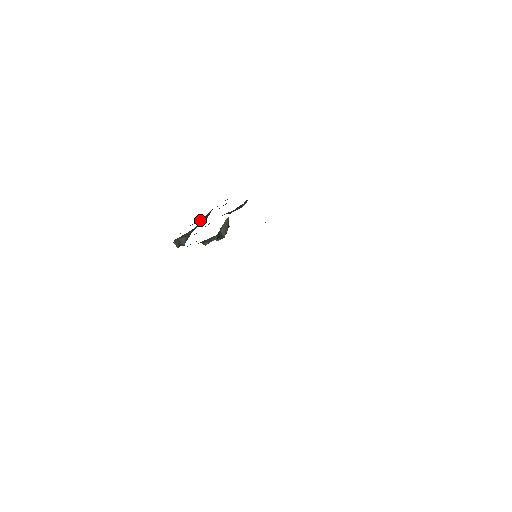
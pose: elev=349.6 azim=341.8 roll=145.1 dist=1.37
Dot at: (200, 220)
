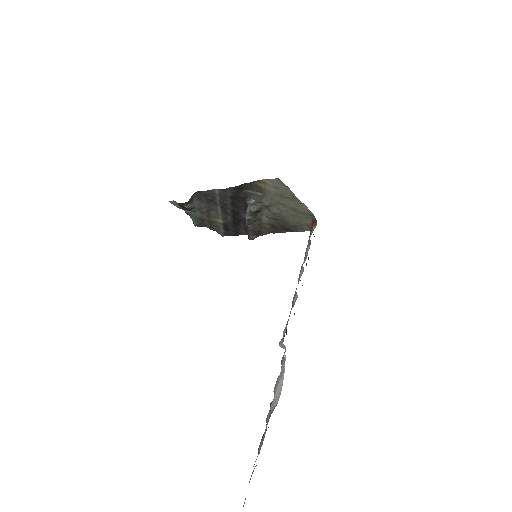
Dot at: (198, 219)
